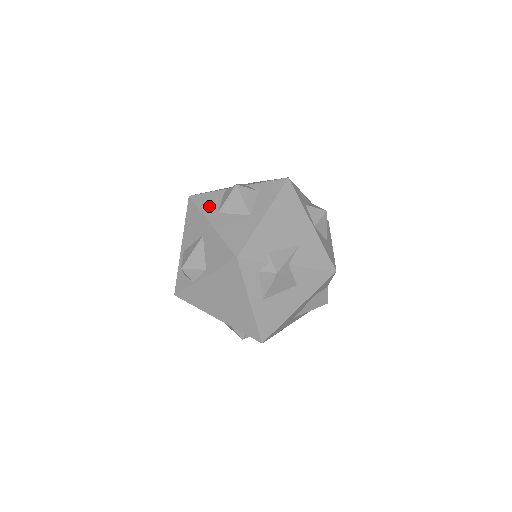
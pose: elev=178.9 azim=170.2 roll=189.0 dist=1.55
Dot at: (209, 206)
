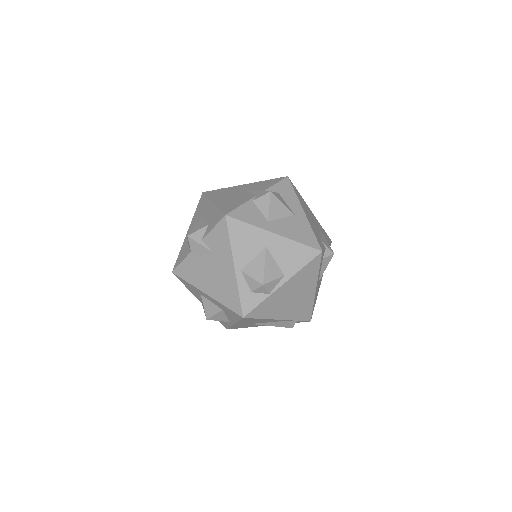
Dot at: (255, 218)
